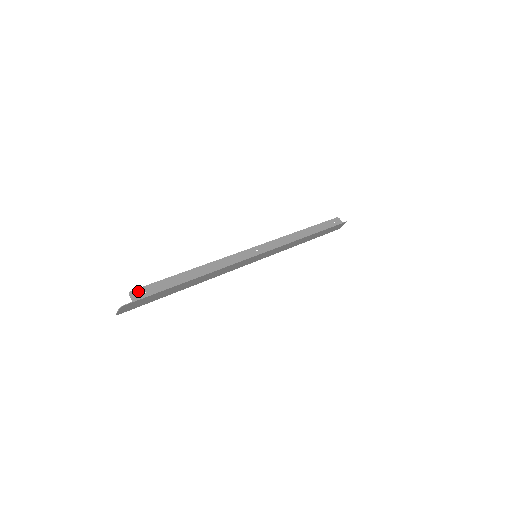
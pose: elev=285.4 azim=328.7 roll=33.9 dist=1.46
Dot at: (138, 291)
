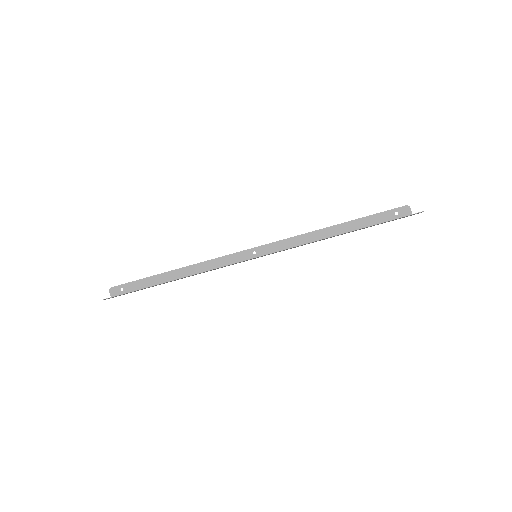
Dot at: (117, 288)
